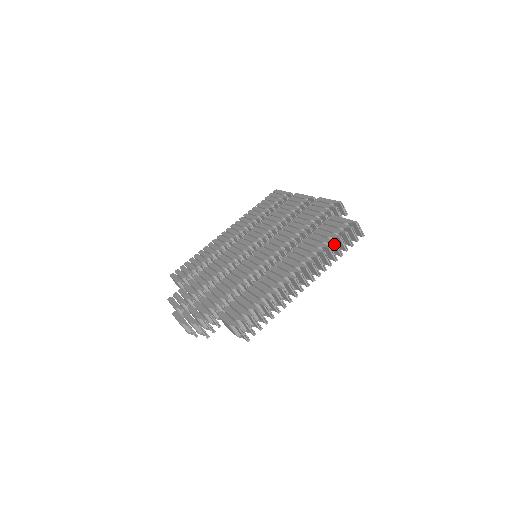
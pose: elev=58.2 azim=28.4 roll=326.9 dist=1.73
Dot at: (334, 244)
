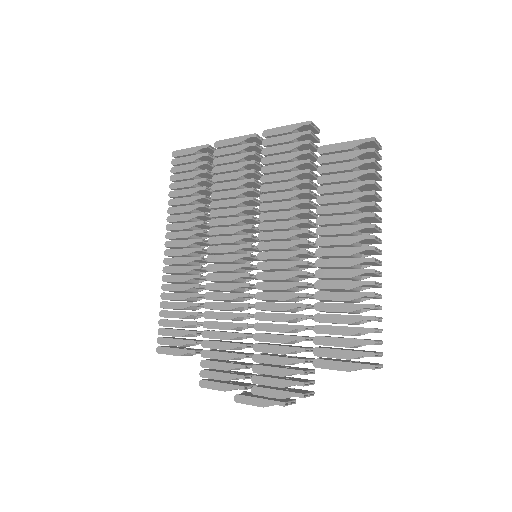
Dot at: (373, 185)
